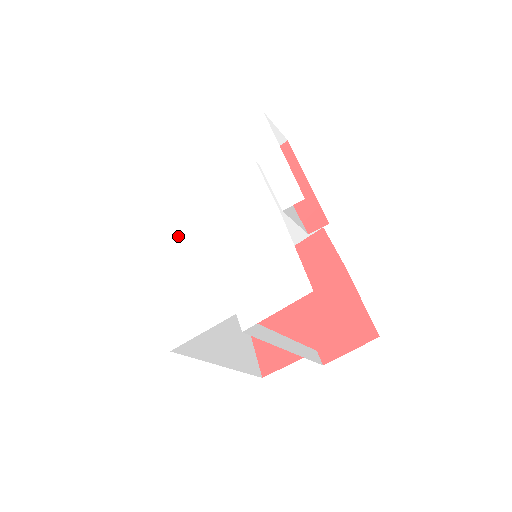
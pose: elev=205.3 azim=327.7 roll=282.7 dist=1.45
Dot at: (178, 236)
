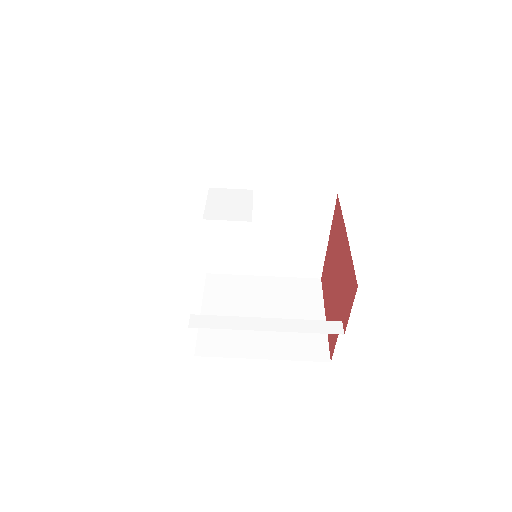
Dot at: occluded
